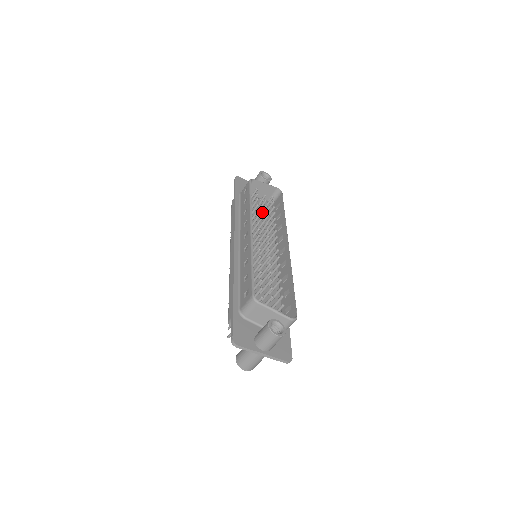
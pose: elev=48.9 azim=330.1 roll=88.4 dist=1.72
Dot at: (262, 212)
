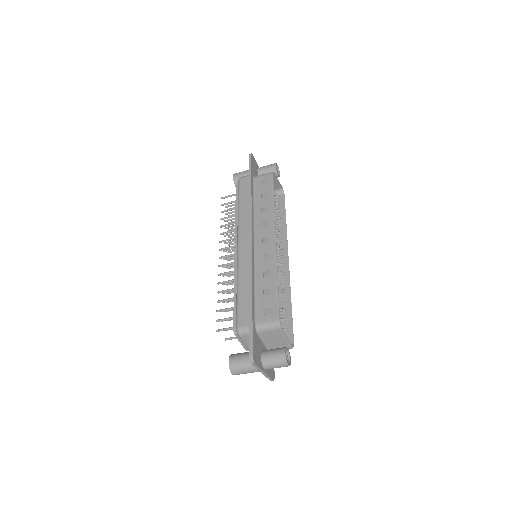
Dot at: occluded
